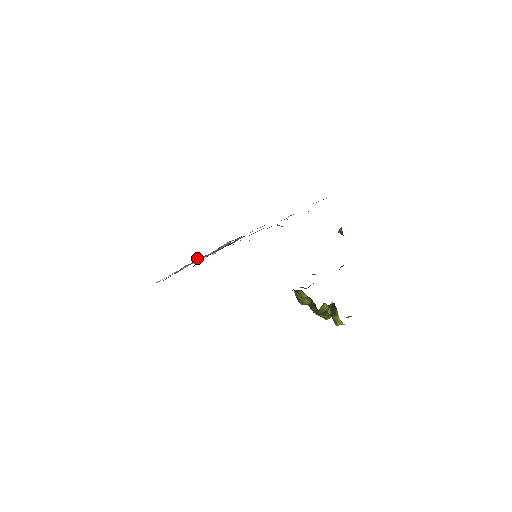
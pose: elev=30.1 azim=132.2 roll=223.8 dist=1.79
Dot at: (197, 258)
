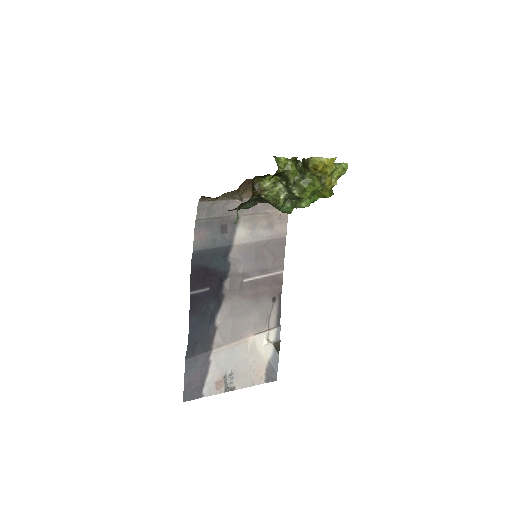
Dot at: (216, 318)
